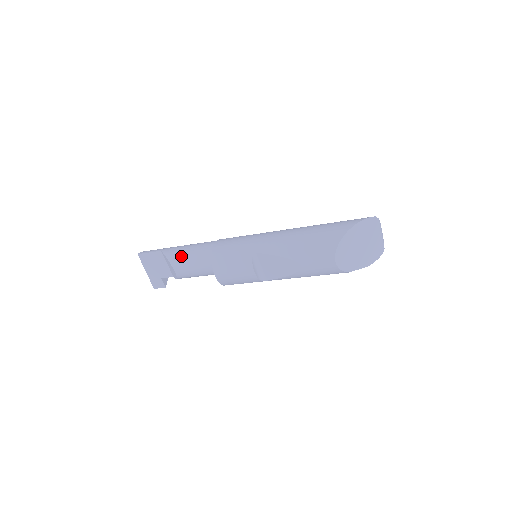
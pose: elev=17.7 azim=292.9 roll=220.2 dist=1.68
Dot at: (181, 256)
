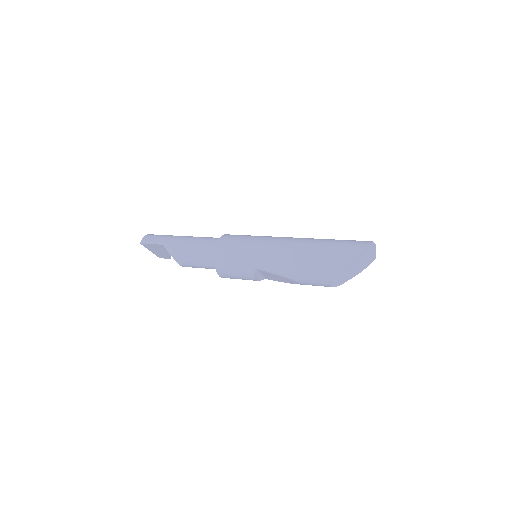
Dot at: (185, 257)
